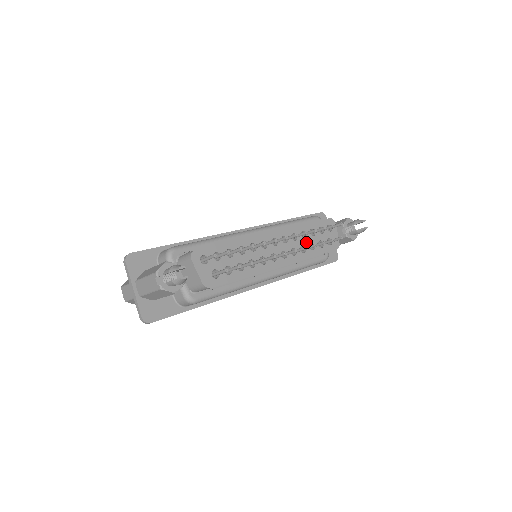
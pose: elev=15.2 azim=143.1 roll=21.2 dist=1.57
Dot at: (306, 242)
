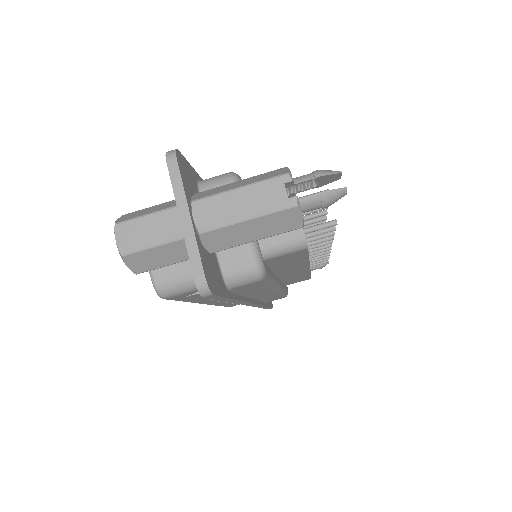
Dot at: occluded
